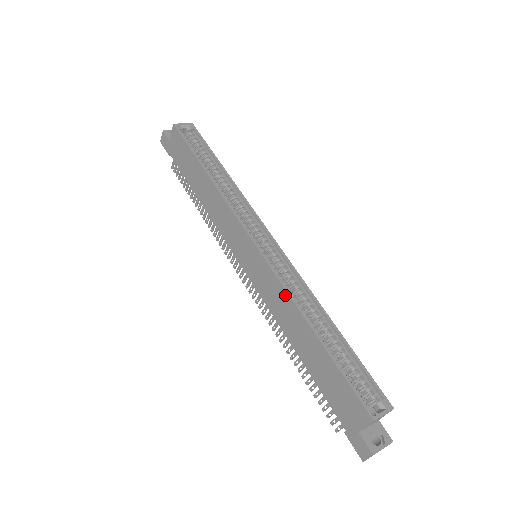
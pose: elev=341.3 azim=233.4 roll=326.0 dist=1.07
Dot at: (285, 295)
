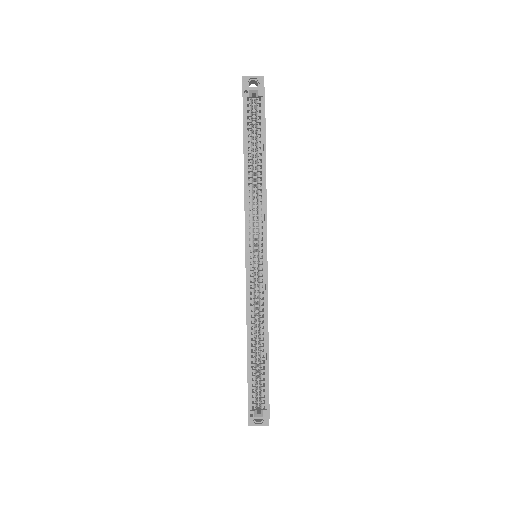
Dot at: (246, 310)
